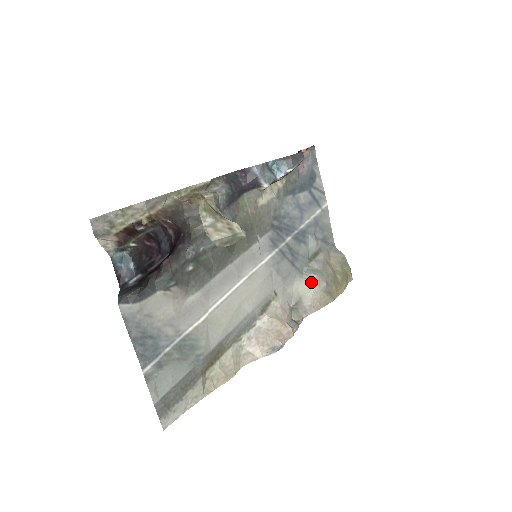
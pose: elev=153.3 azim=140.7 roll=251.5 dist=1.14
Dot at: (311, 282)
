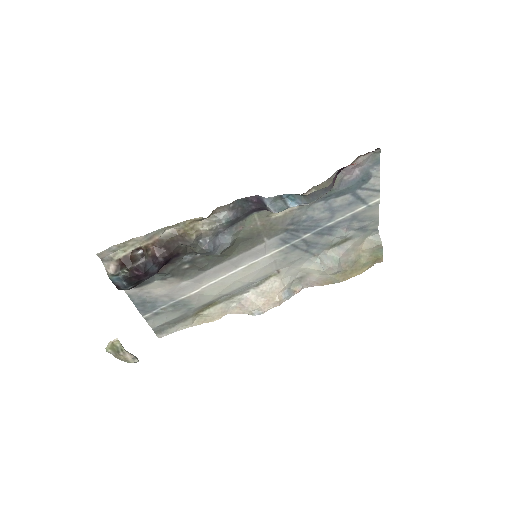
Dot at: (321, 267)
